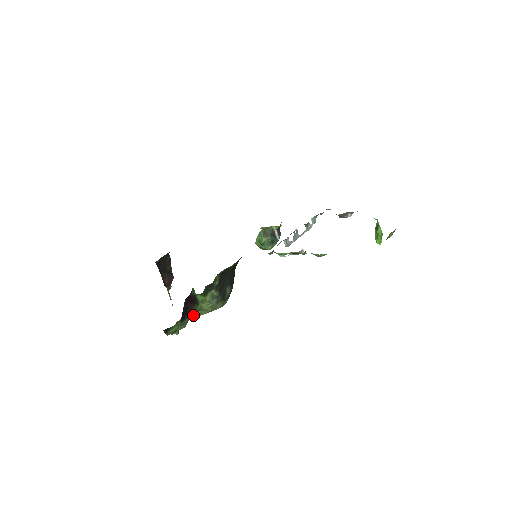
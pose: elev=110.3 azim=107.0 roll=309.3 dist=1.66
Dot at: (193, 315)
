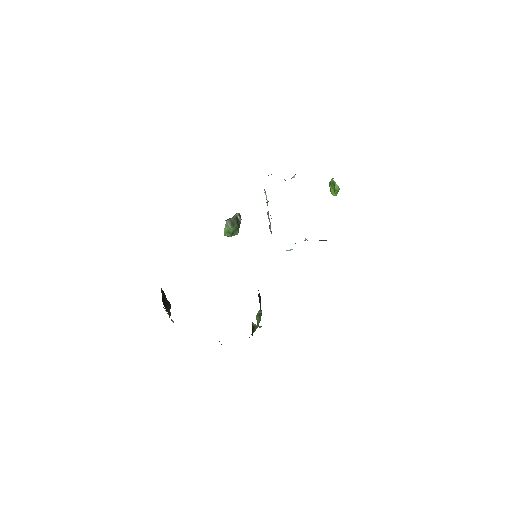
Dot at: occluded
